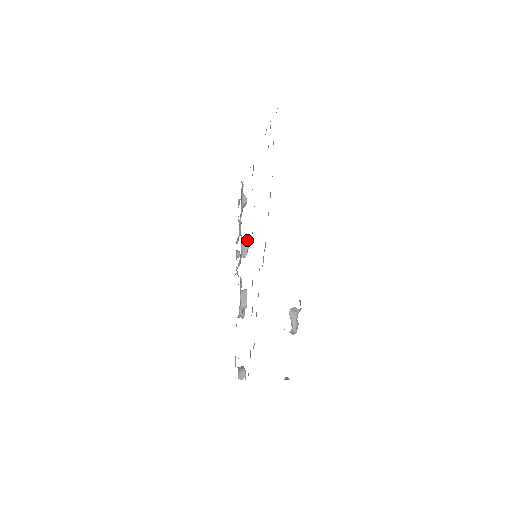
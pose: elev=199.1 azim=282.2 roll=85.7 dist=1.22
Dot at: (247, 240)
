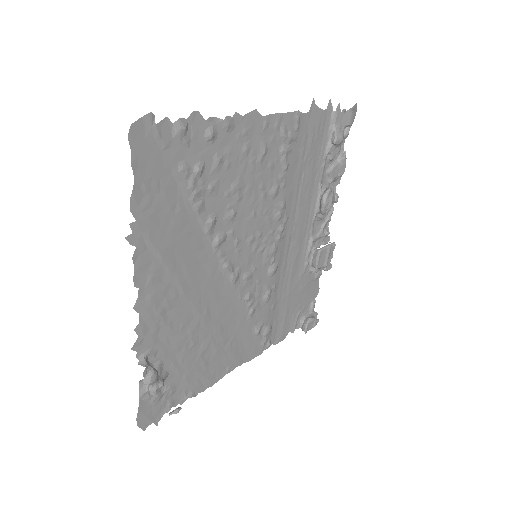
Dot at: (325, 195)
